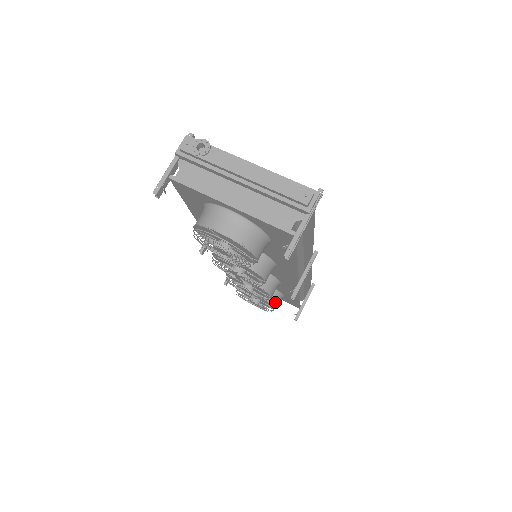
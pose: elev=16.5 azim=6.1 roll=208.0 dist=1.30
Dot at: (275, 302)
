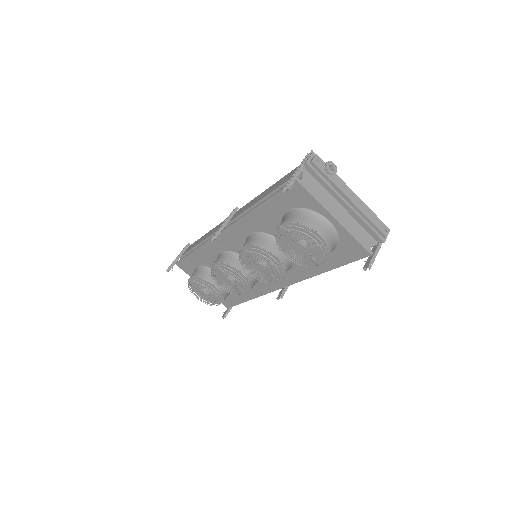
Dot at: (225, 298)
